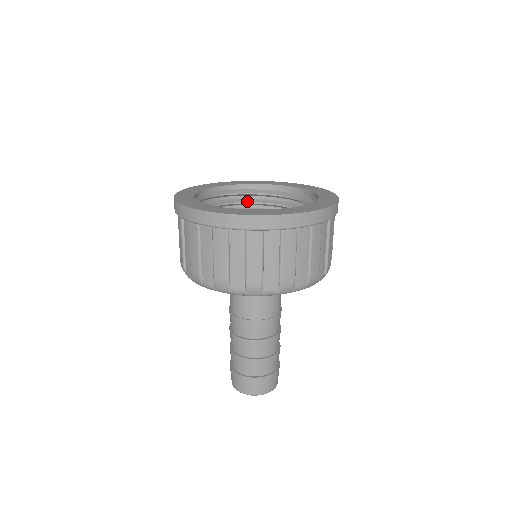
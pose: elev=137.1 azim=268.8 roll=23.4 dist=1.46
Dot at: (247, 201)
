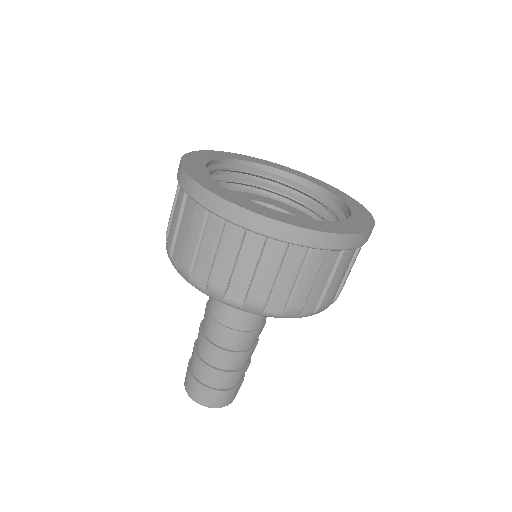
Dot at: (281, 191)
